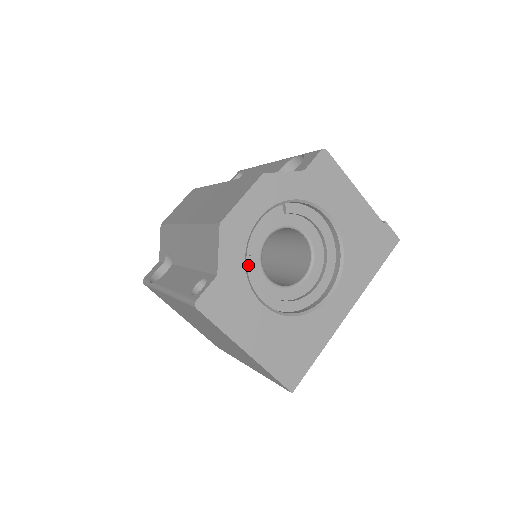
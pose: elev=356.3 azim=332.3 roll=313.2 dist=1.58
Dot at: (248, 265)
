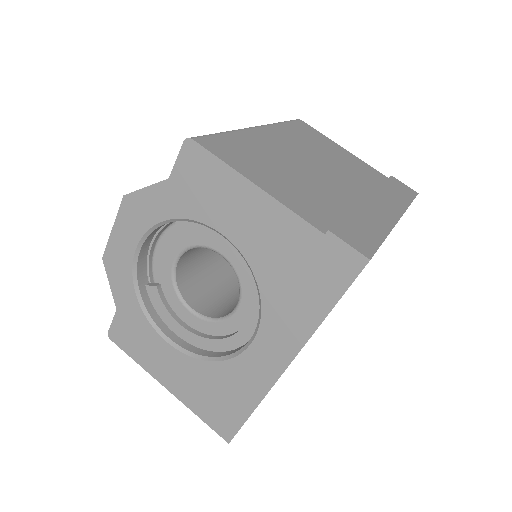
Dot at: (156, 296)
